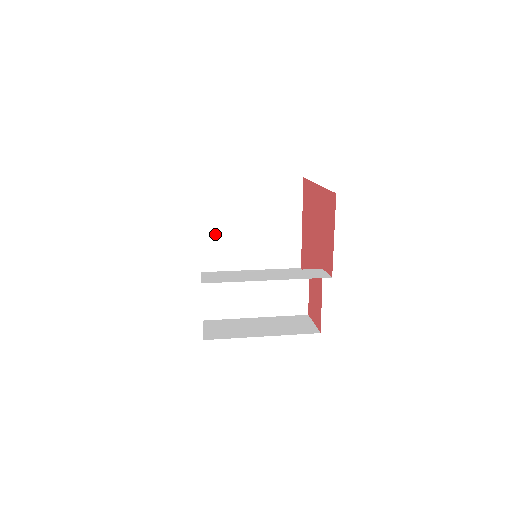
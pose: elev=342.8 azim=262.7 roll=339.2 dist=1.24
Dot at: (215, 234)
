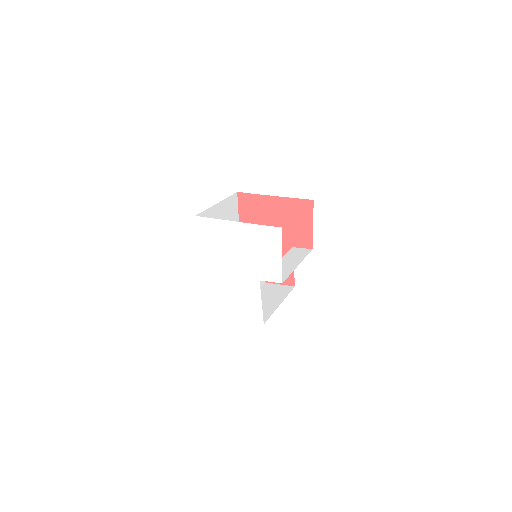
Dot at: occluded
